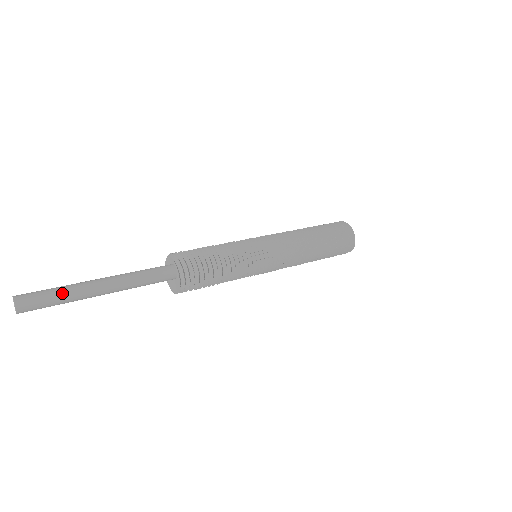
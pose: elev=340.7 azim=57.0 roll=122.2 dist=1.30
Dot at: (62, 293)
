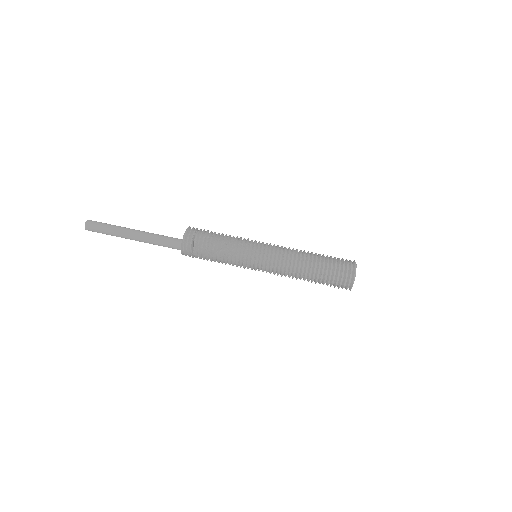
Dot at: (110, 234)
